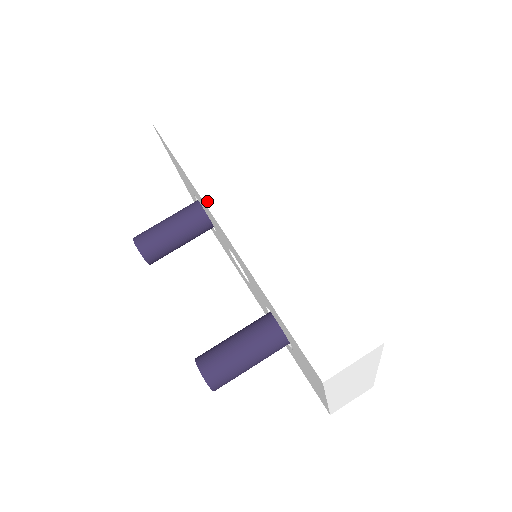
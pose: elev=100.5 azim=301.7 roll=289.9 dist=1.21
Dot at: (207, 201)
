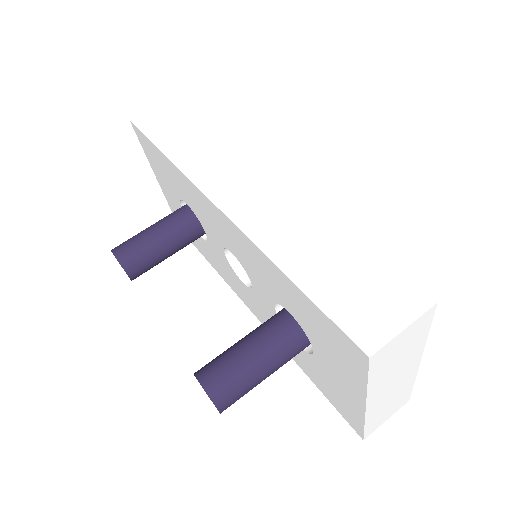
Dot at: (199, 184)
